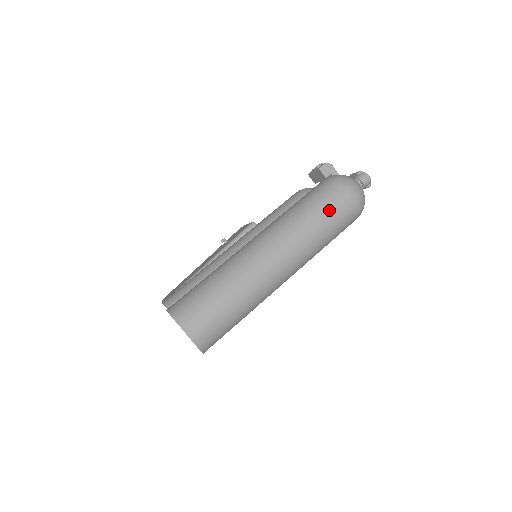
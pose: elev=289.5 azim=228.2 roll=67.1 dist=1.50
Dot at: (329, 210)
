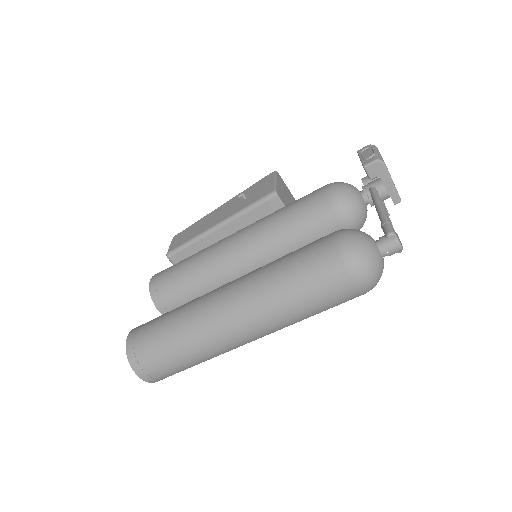
Dot at: (318, 295)
